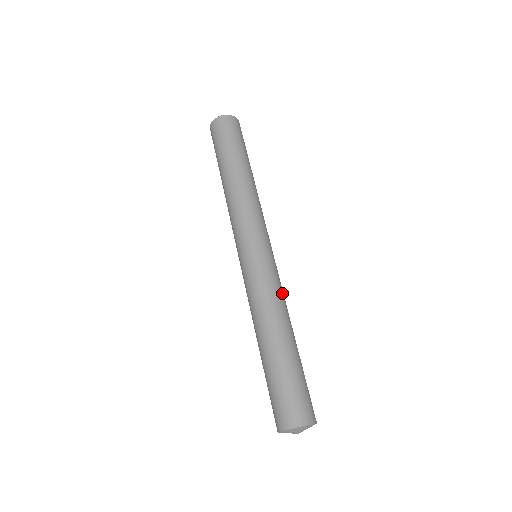
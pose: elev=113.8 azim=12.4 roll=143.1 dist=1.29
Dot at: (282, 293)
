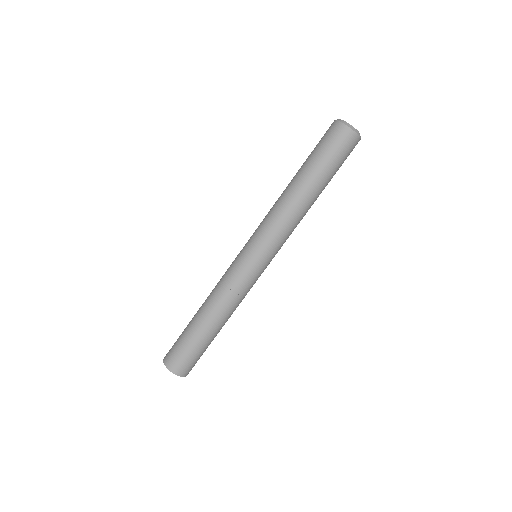
Dot at: occluded
